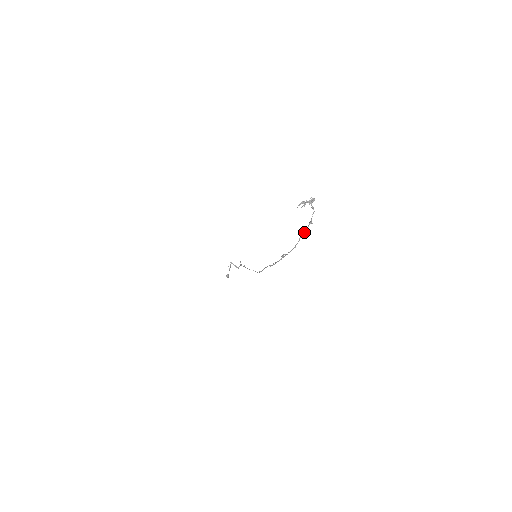
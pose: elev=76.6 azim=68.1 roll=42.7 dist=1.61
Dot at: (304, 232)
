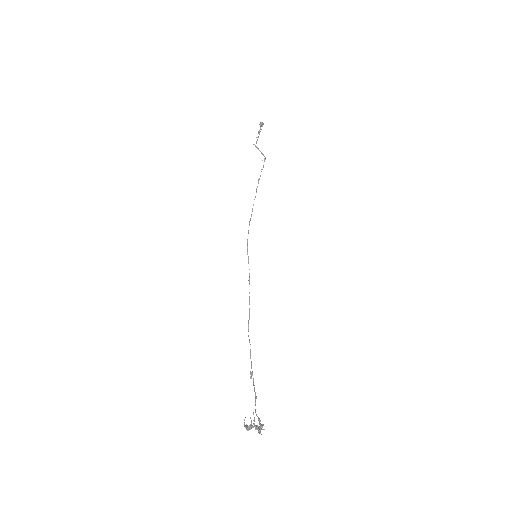
Dot at: occluded
